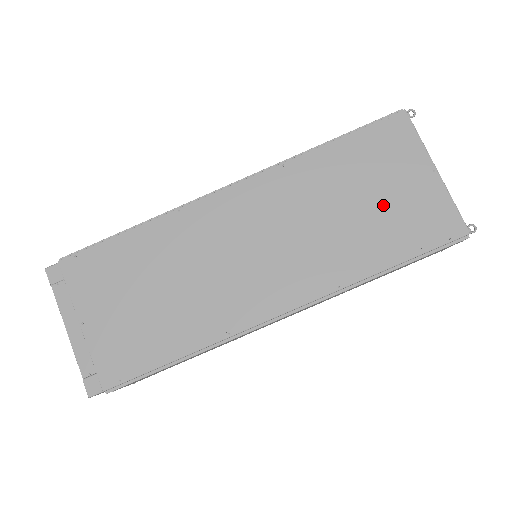
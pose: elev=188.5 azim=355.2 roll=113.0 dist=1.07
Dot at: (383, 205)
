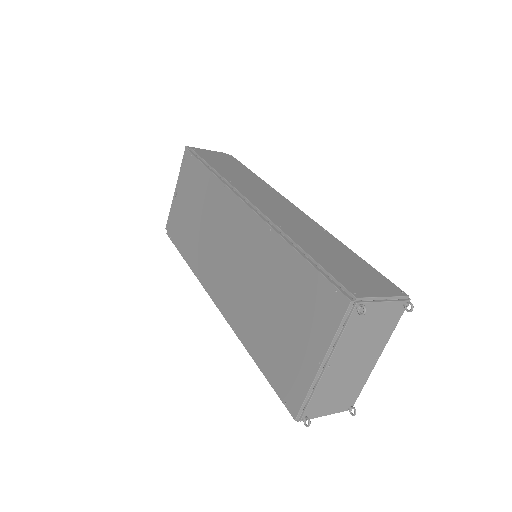
Dot at: (282, 331)
